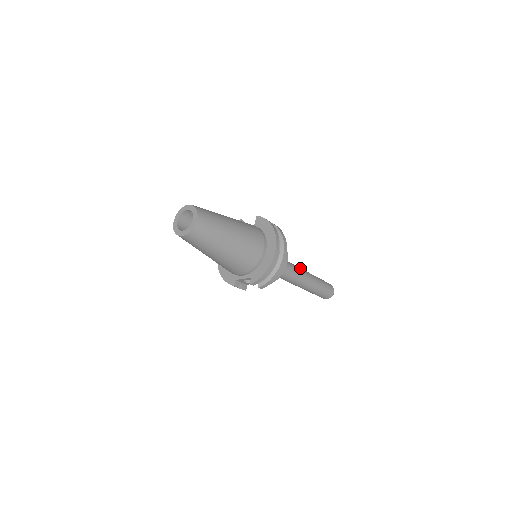
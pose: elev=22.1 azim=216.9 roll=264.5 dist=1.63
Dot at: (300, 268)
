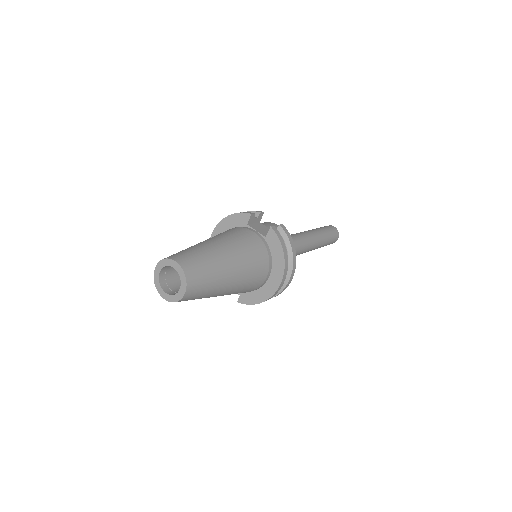
Dot at: (307, 241)
